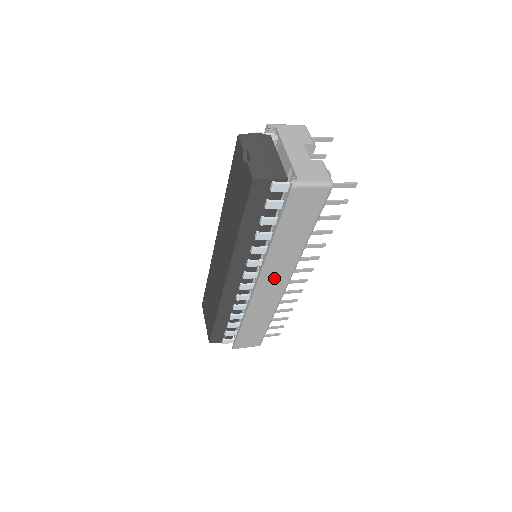
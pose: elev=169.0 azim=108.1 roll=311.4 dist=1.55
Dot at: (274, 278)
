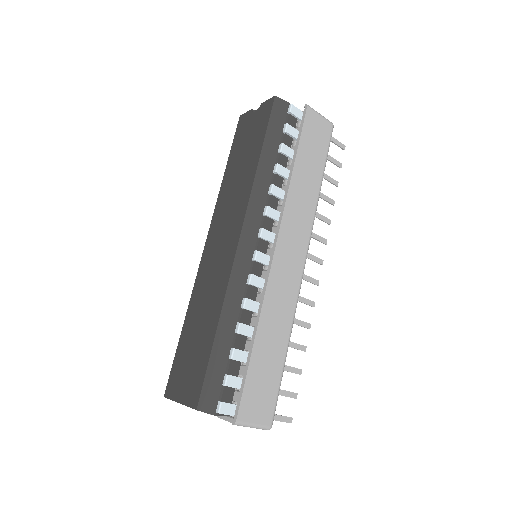
Dot at: (293, 240)
